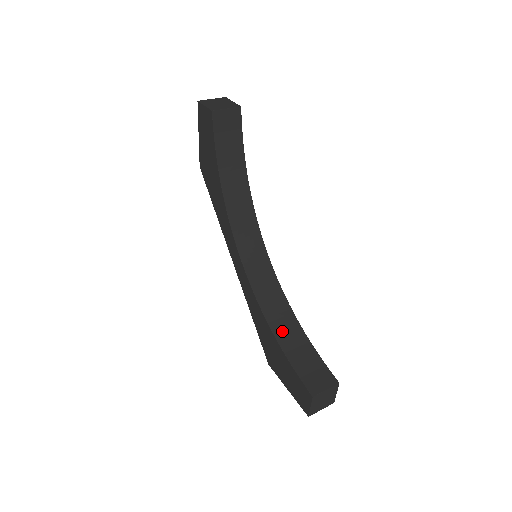
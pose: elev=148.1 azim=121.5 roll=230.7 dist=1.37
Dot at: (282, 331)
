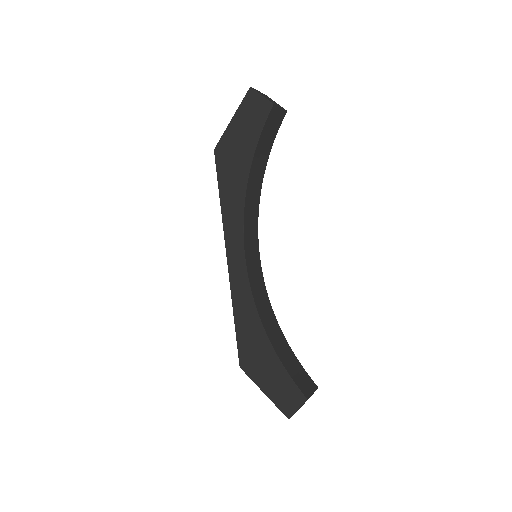
Dot at: (272, 334)
